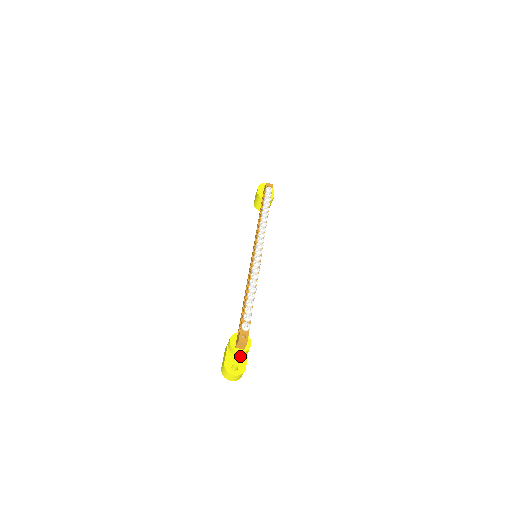
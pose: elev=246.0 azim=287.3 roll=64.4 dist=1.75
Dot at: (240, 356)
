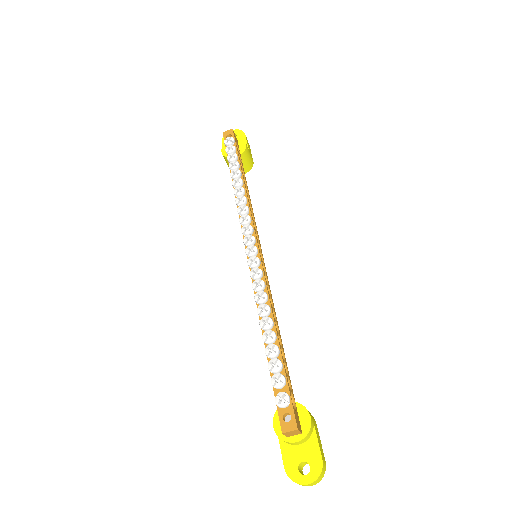
Dot at: (304, 442)
